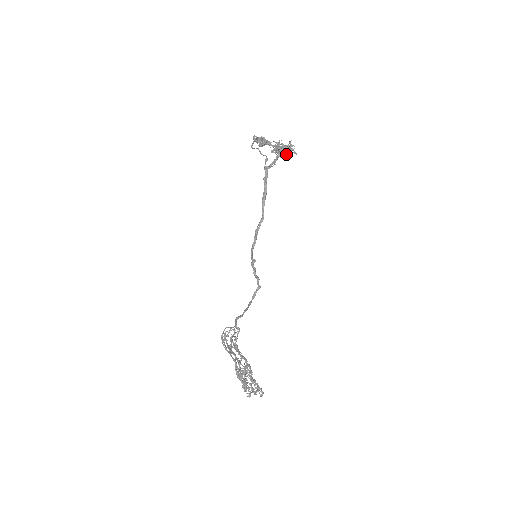
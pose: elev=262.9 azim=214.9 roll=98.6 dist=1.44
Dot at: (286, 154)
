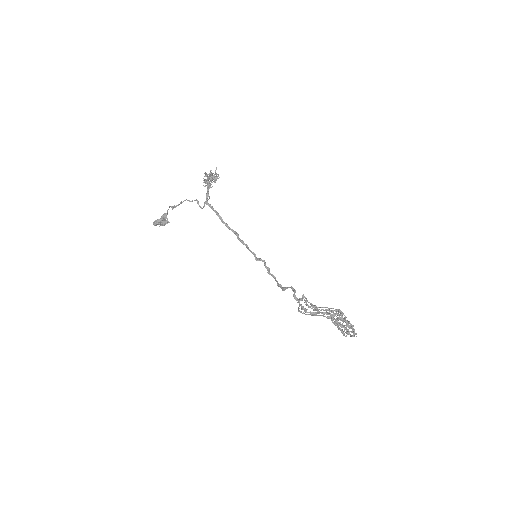
Dot at: (217, 177)
